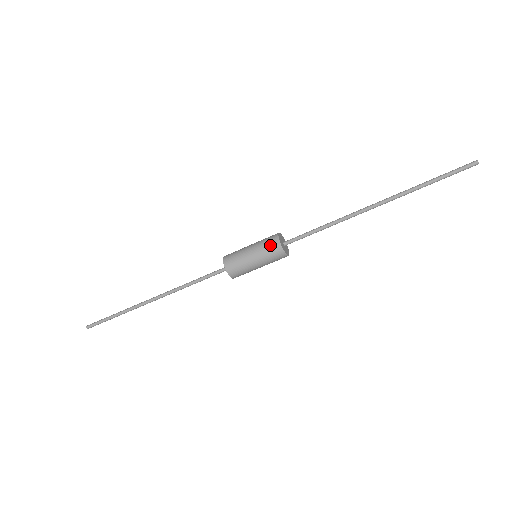
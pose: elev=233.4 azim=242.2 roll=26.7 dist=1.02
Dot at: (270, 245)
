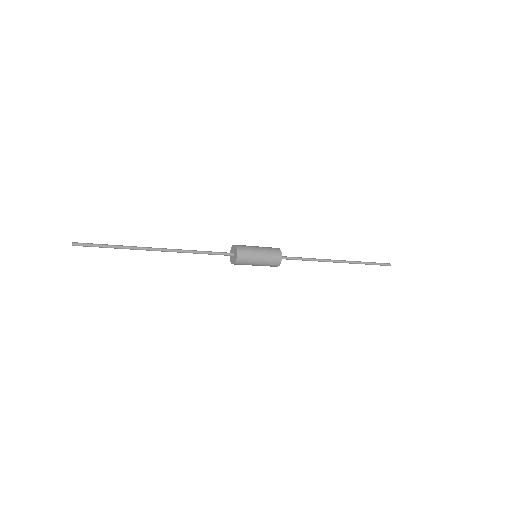
Dot at: (272, 266)
